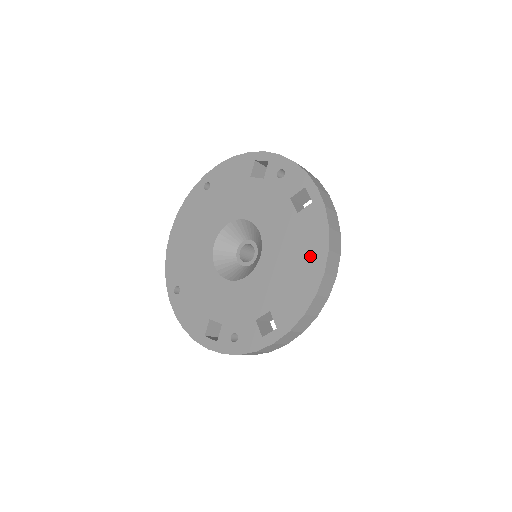
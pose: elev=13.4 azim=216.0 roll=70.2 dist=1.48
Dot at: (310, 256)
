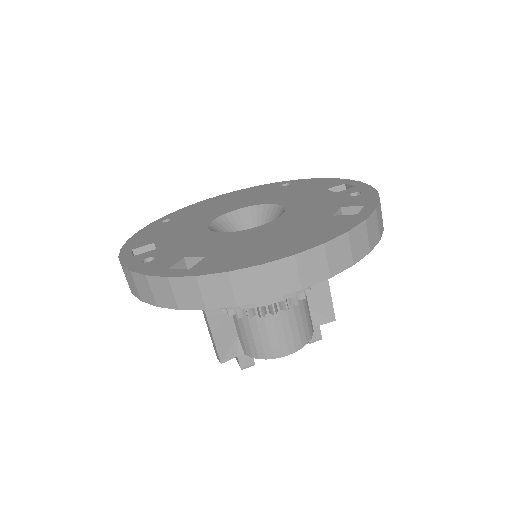
Dot at: (300, 240)
